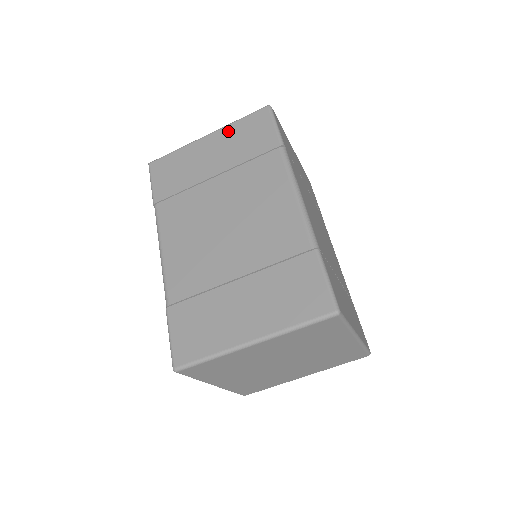
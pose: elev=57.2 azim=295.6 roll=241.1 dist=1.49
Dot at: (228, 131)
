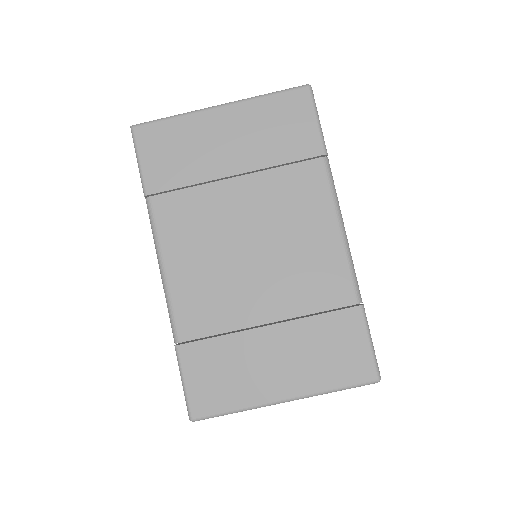
Dot at: (252, 109)
